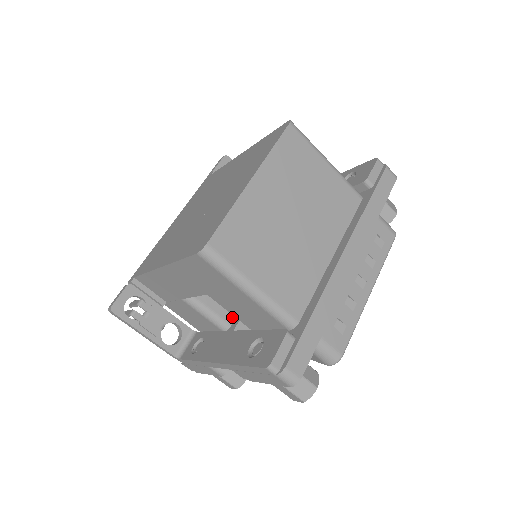
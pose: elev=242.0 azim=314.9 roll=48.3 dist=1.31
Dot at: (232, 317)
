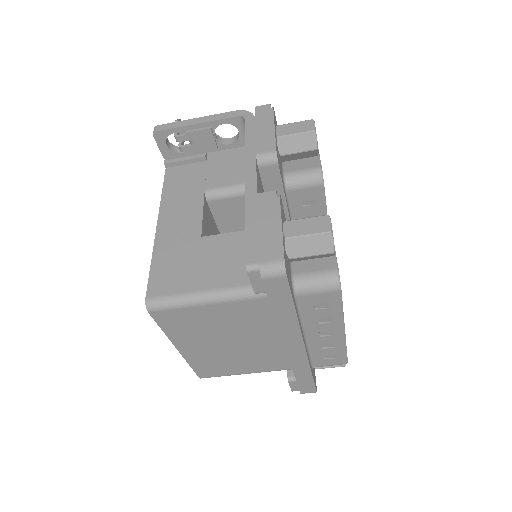
Dot at: occluded
